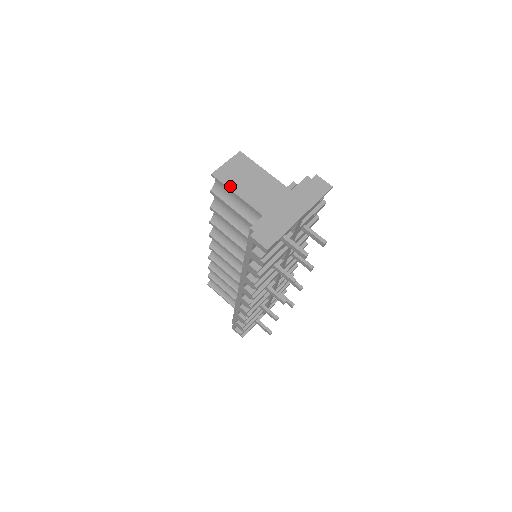
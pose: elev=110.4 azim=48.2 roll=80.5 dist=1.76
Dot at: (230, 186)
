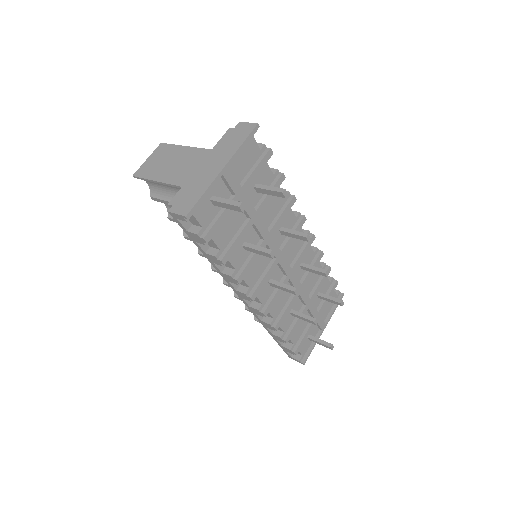
Dot at: (150, 177)
